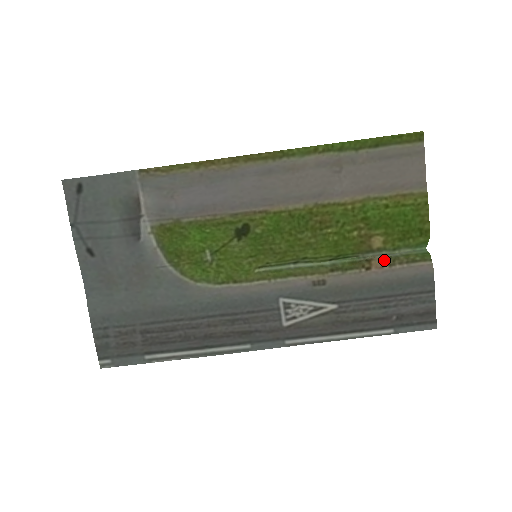
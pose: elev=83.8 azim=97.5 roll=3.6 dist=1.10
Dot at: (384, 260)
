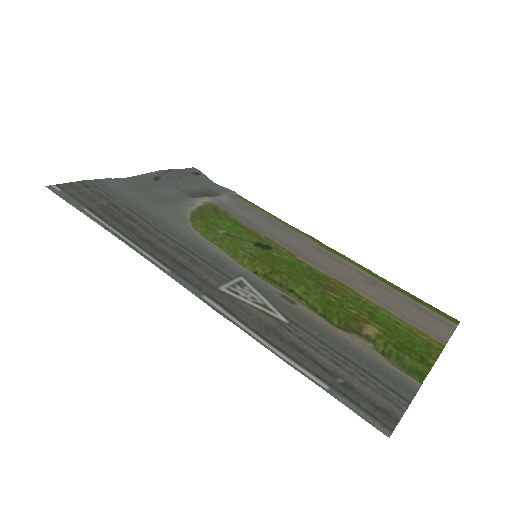
Dot at: occluded
